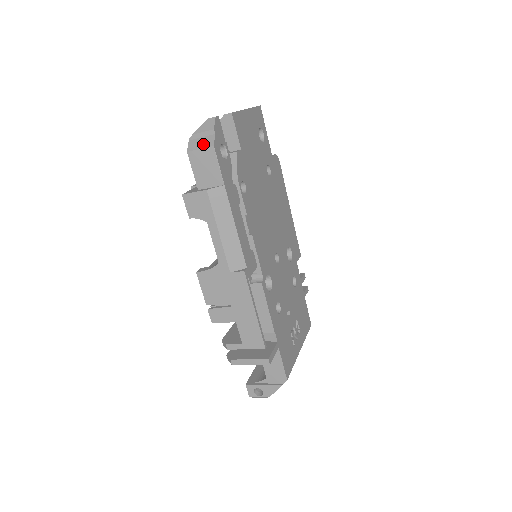
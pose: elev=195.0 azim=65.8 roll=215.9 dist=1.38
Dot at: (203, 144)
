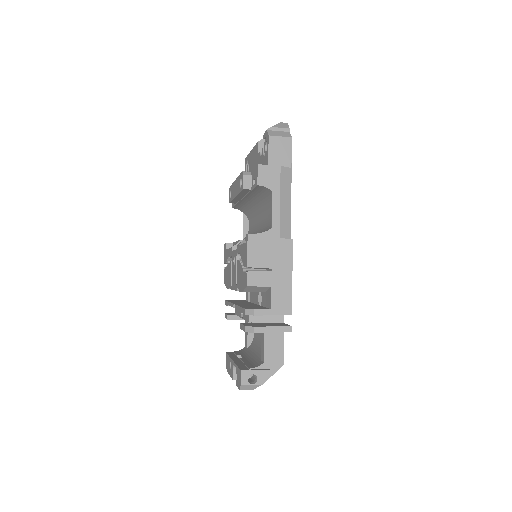
Dot at: (282, 134)
